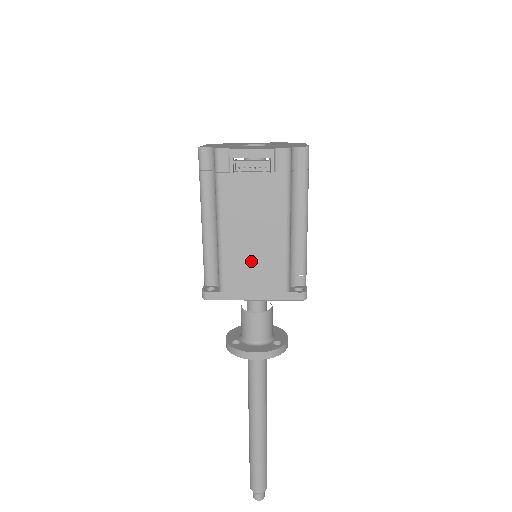
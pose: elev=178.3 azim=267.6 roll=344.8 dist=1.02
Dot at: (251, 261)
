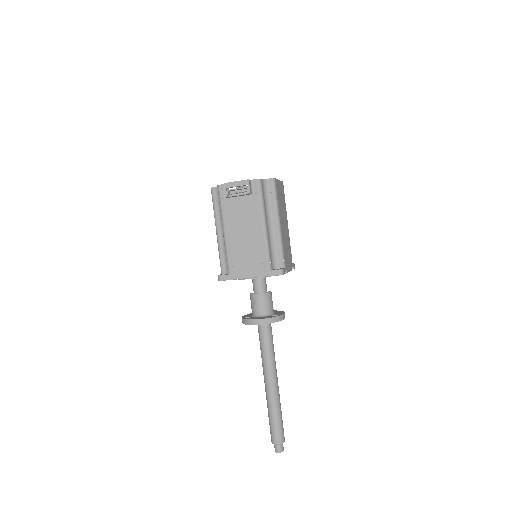
Dot at: (245, 252)
